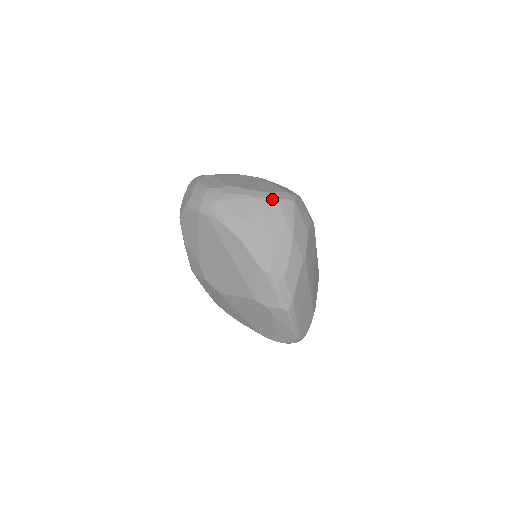
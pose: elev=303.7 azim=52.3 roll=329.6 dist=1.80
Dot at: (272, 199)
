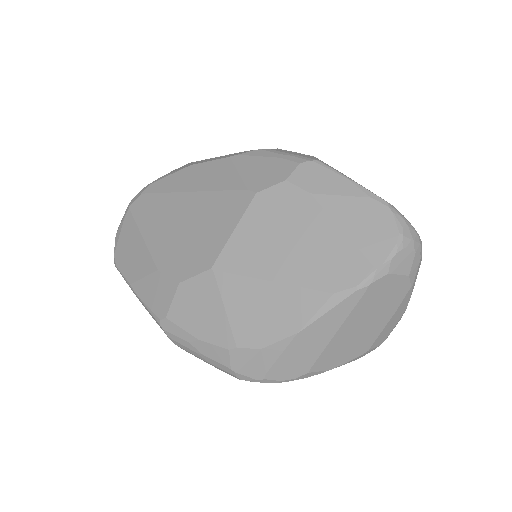
Dot at: occluded
